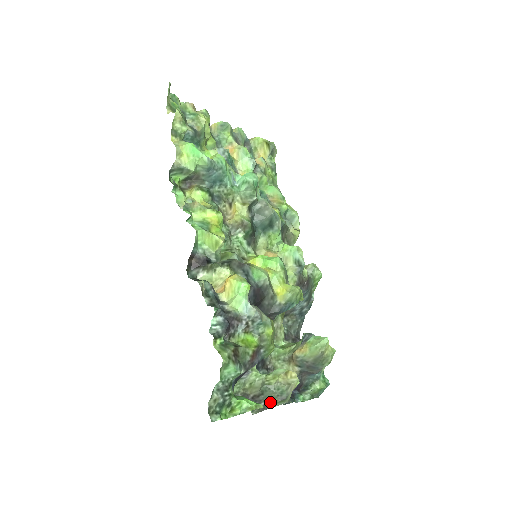
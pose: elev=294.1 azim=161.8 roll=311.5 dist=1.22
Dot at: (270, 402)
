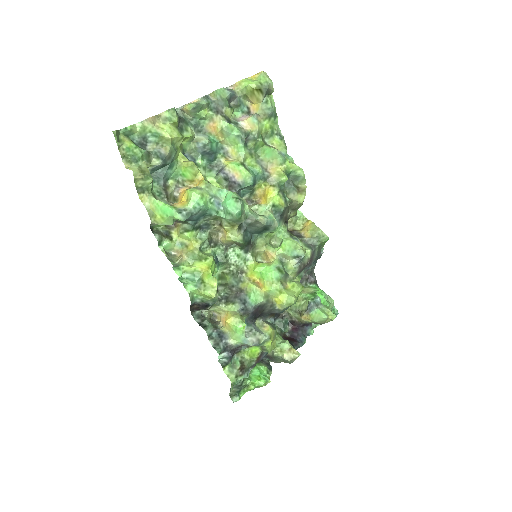
Dot at: (280, 362)
